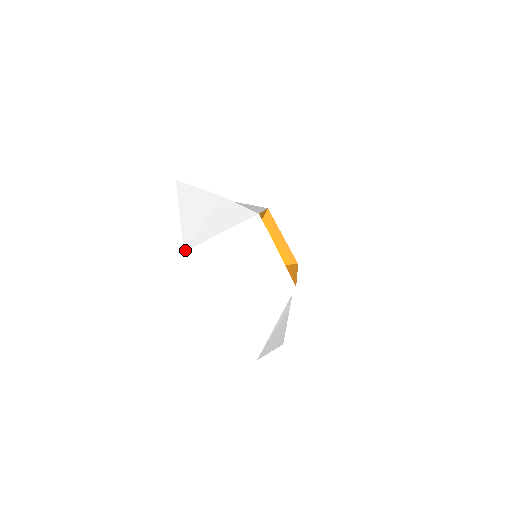
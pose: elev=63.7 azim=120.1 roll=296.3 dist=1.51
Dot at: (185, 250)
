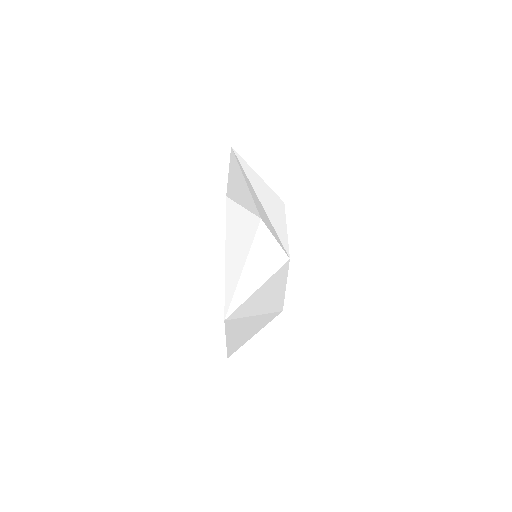
Dot at: (226, 318)
